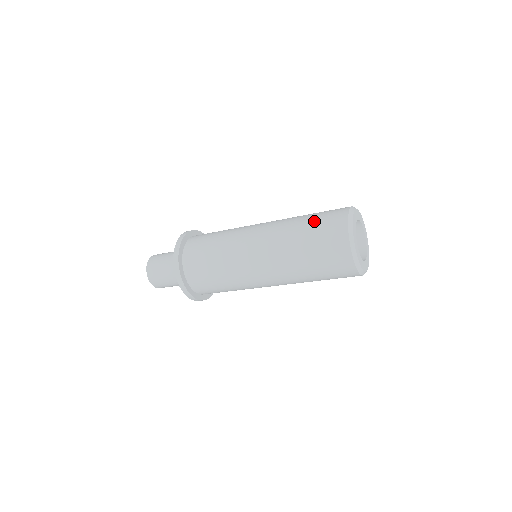
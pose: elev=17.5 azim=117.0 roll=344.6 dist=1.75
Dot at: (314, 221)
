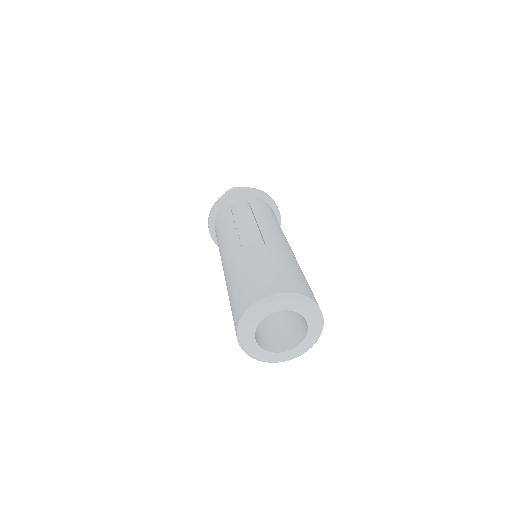
Dot at: (231, 309)
